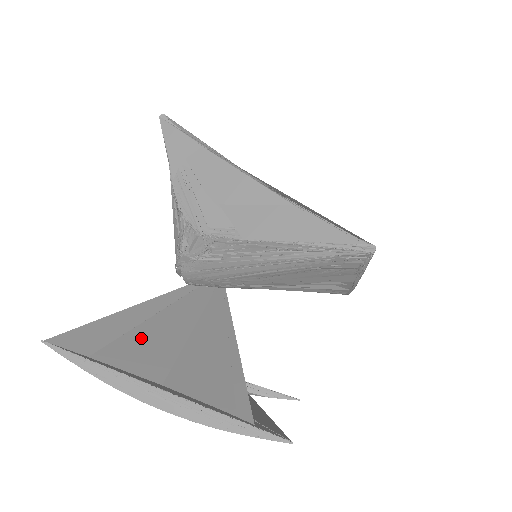
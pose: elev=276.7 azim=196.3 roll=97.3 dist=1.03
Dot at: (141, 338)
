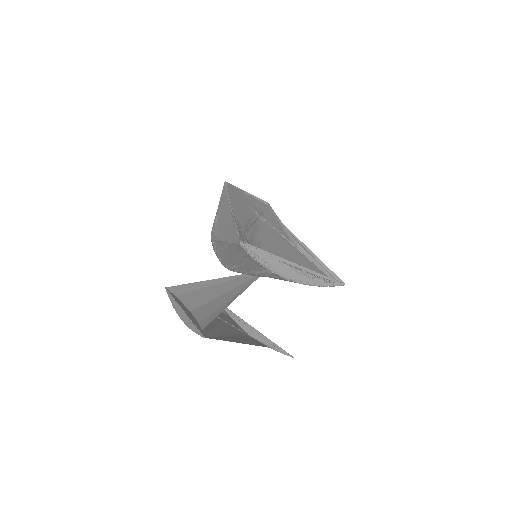
Dot at: (200, 293)
